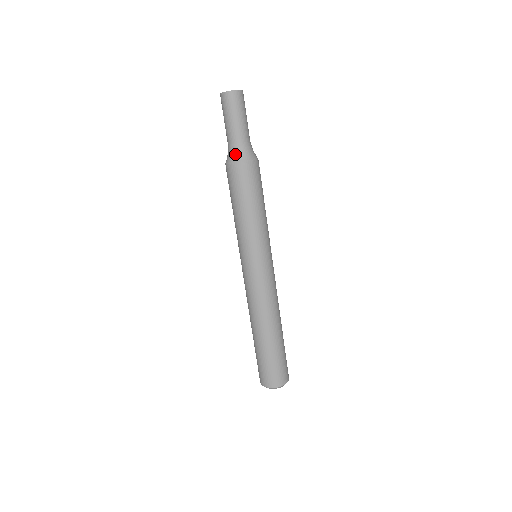
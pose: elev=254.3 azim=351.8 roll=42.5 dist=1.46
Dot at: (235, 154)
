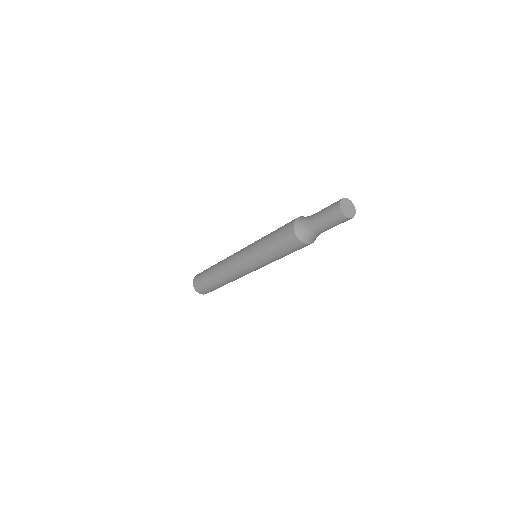
Dot at: (311, 239)
